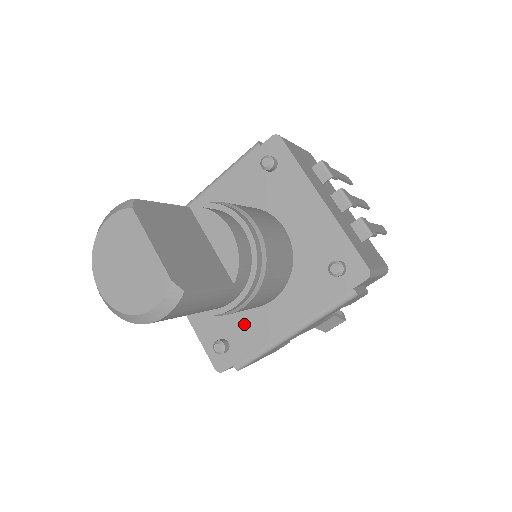
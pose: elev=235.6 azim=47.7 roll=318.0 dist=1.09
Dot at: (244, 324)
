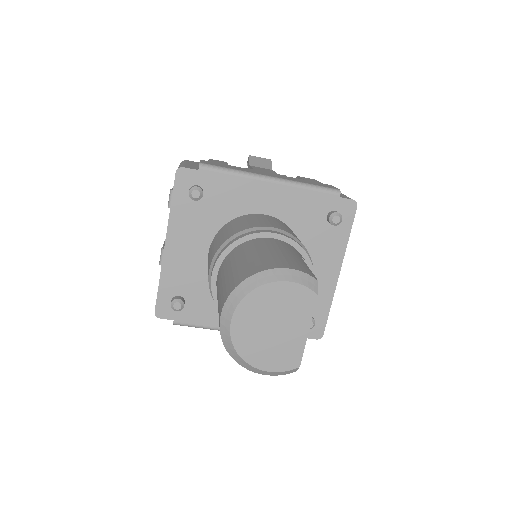
Dot at: (210, 301)
